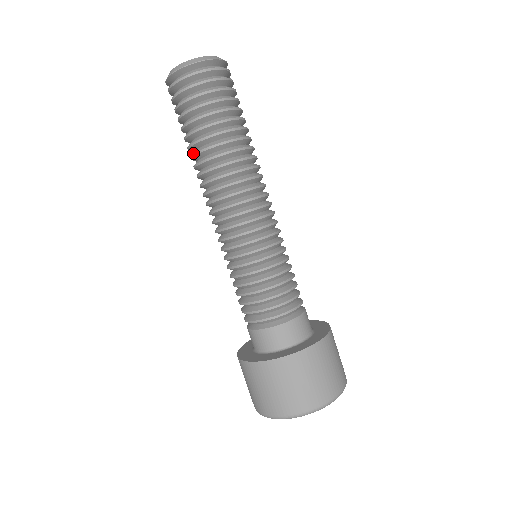
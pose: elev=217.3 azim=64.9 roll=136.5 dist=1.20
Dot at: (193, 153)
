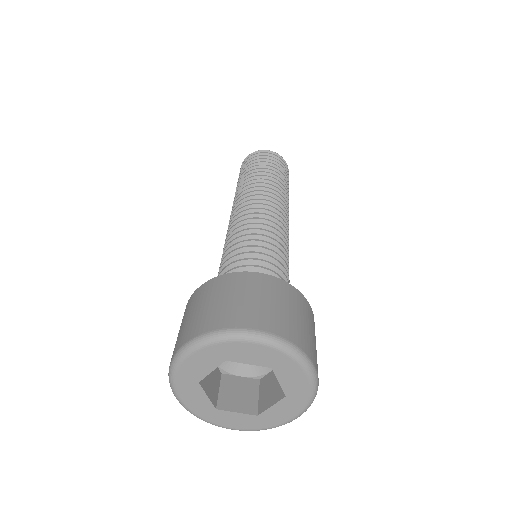
Dot at: (238, 187)
